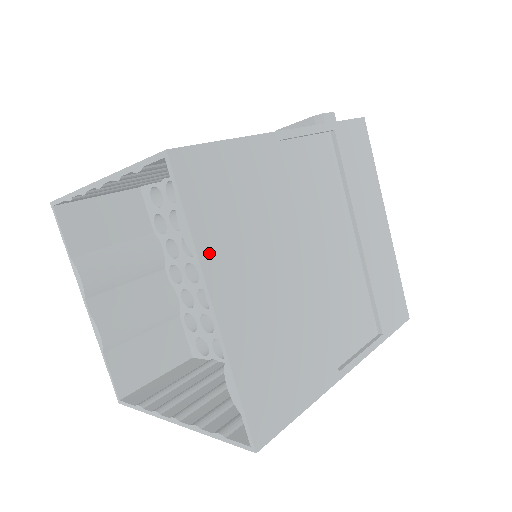
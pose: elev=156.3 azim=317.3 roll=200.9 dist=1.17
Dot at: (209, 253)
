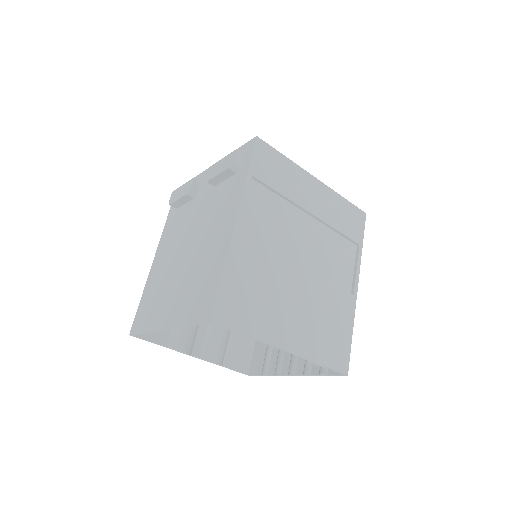
Dot at: (264, 333)
